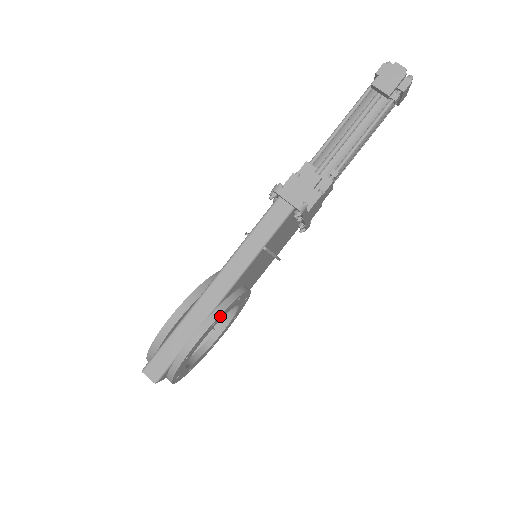
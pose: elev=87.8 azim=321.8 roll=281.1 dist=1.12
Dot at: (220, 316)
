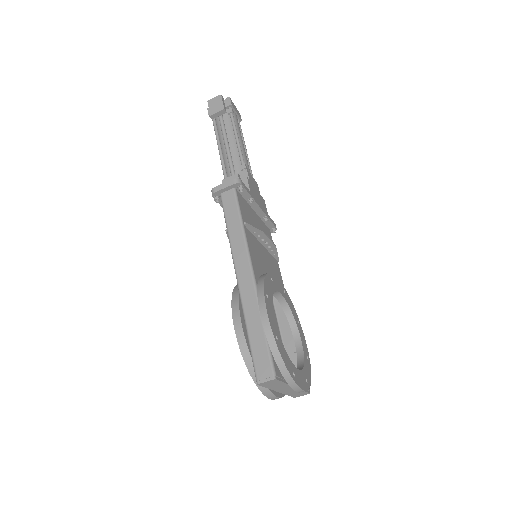
Dot at: (266, 289)
